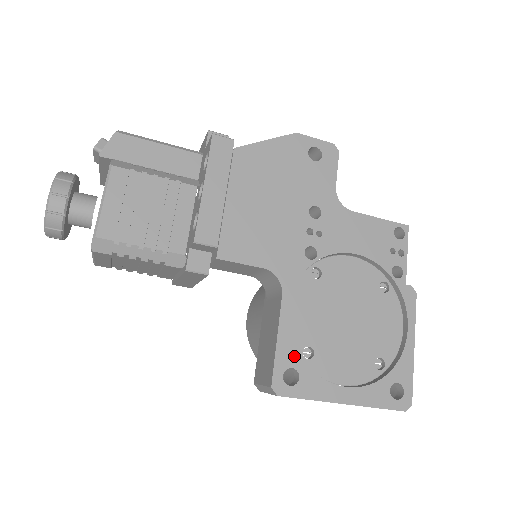
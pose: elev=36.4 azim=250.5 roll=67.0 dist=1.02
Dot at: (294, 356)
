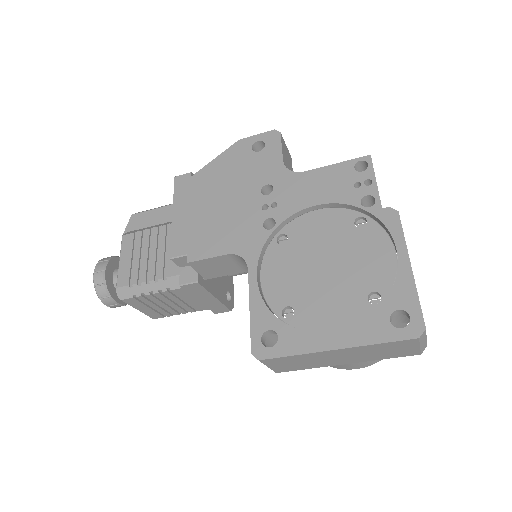
Dot at: (269, 319)
